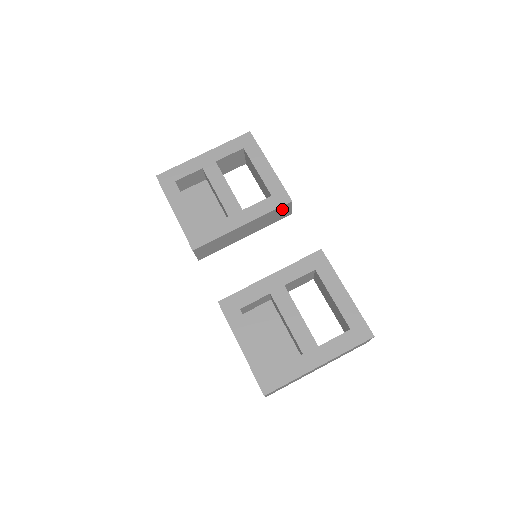
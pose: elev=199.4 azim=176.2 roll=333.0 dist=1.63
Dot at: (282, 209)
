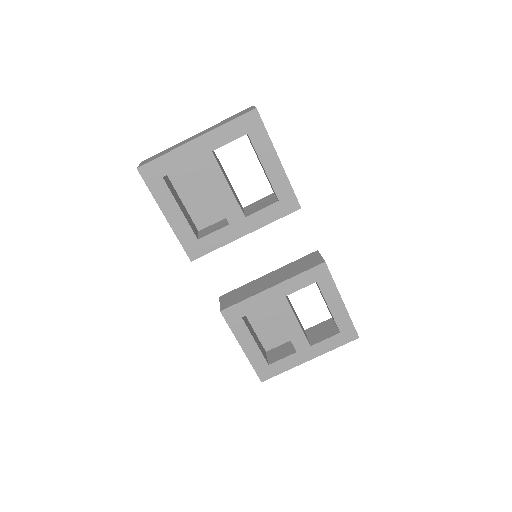
Dot at: occluded
